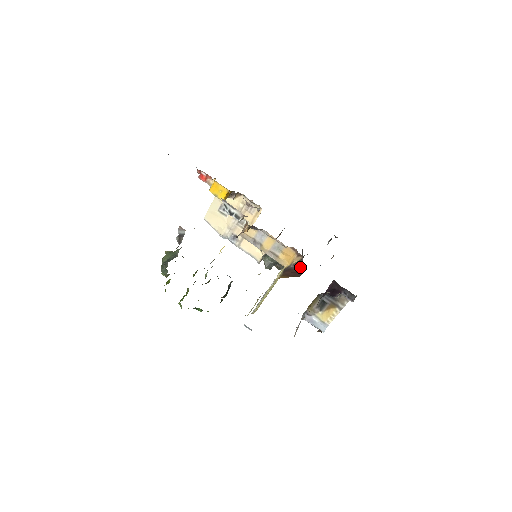
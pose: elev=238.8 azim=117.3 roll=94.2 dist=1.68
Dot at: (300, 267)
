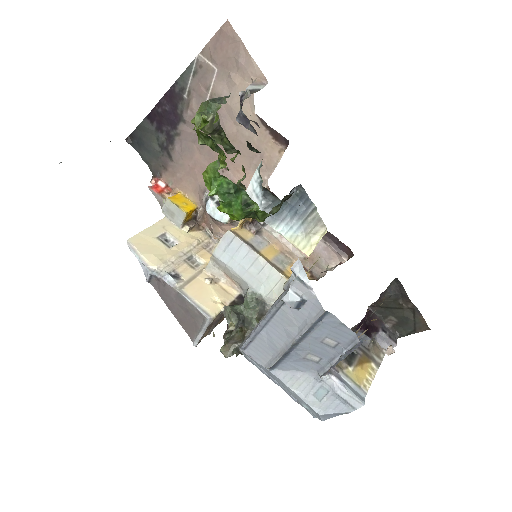
Dot at: (332, 270)
